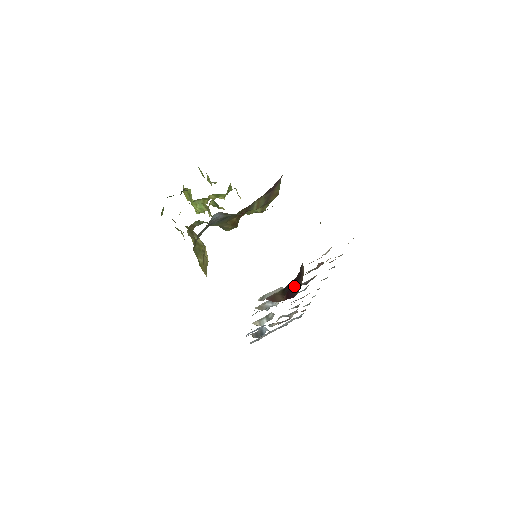
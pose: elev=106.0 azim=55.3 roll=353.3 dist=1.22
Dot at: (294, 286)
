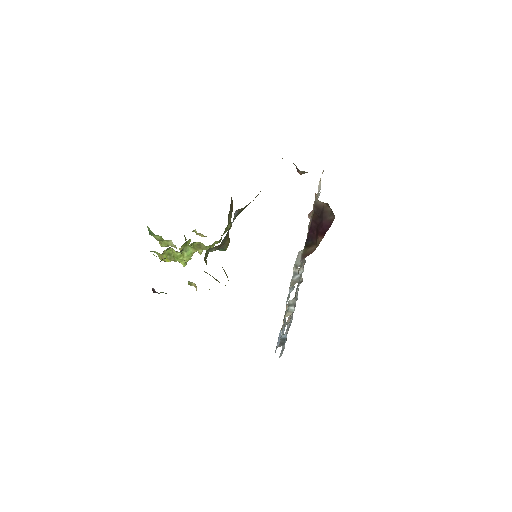
Dot at: (322, 221)
